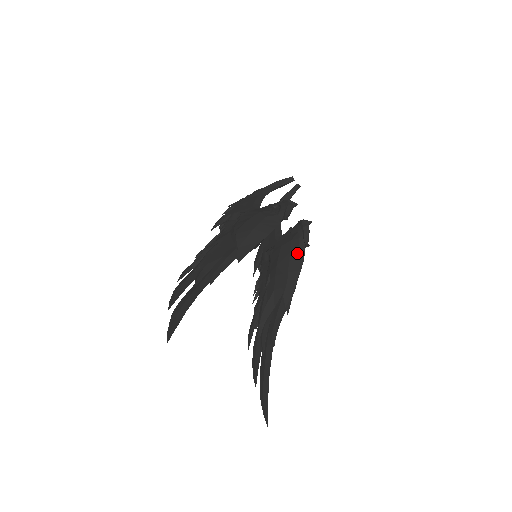
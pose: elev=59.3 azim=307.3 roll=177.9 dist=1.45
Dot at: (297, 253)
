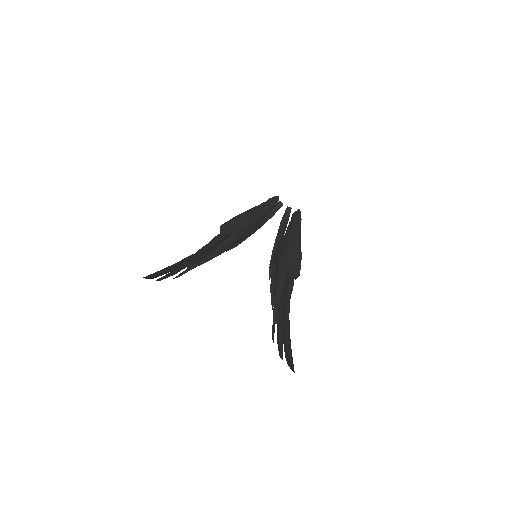
Dot at: (292, 234)
